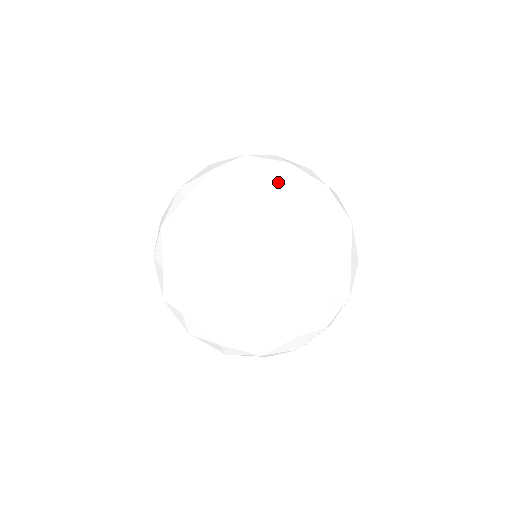
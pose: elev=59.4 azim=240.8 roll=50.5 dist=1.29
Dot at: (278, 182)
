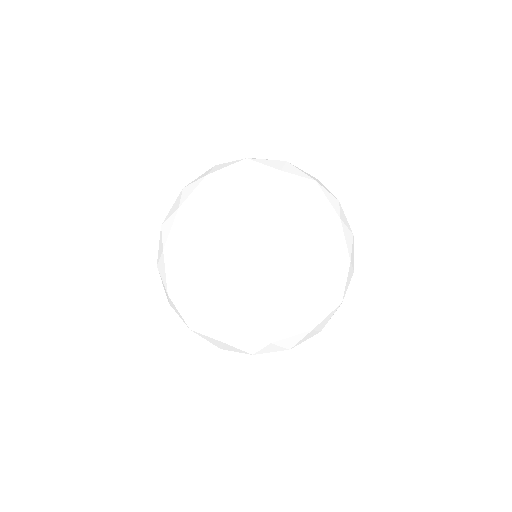
Dot at: (211, 339)
